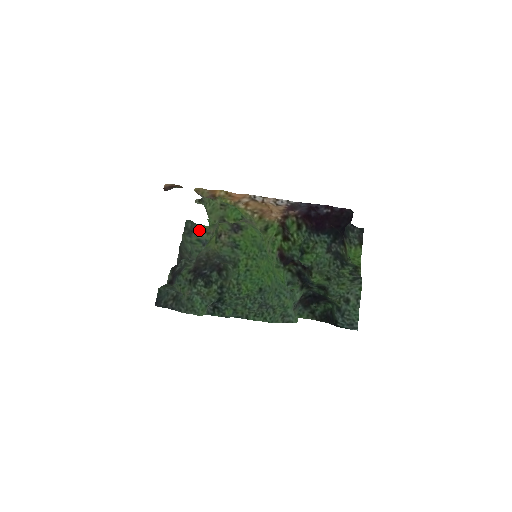
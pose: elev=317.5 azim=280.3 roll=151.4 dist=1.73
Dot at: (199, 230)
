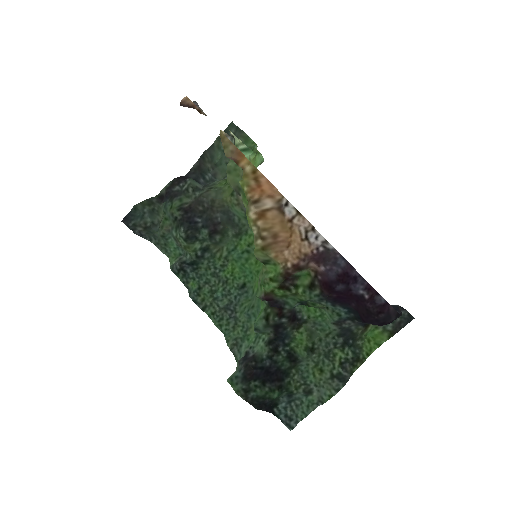
Dot at: occluded
